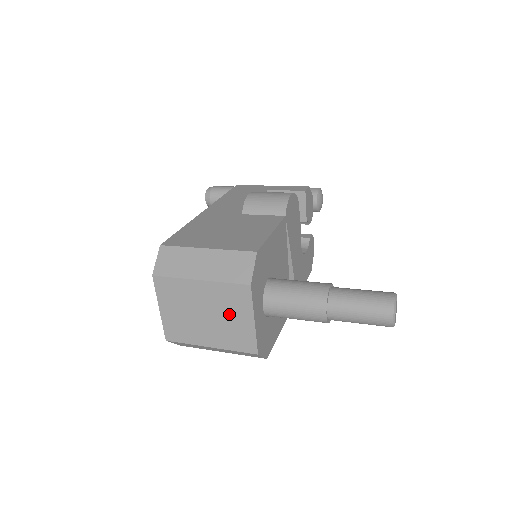
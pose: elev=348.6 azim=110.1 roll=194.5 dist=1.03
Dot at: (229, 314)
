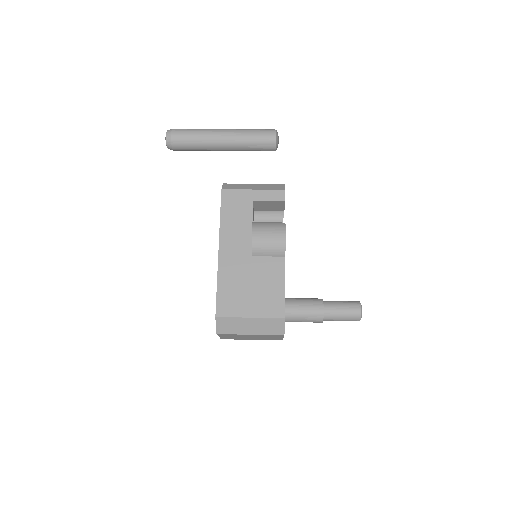
Dot at: (267, 337)
